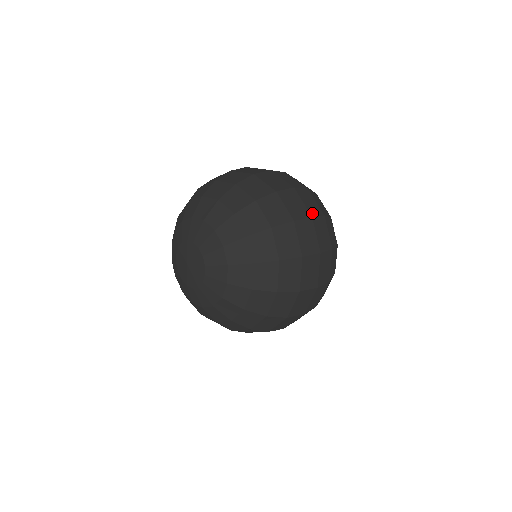
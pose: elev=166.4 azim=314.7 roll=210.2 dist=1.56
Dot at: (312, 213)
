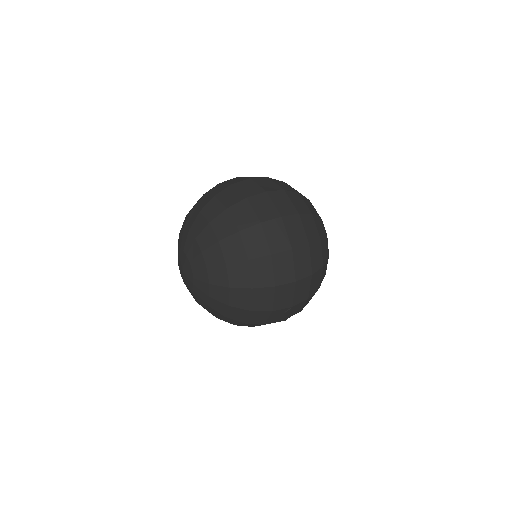
Dot at: (267, 189)
